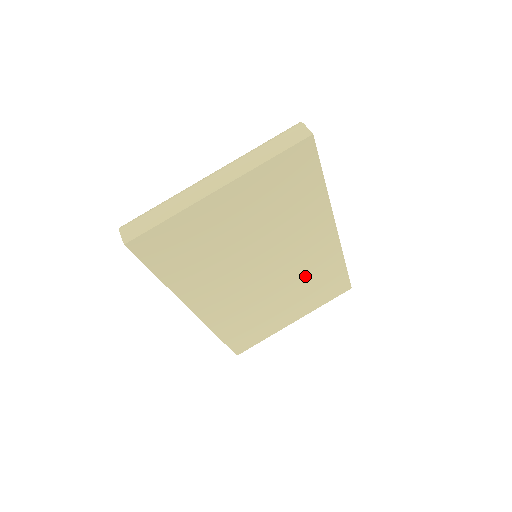
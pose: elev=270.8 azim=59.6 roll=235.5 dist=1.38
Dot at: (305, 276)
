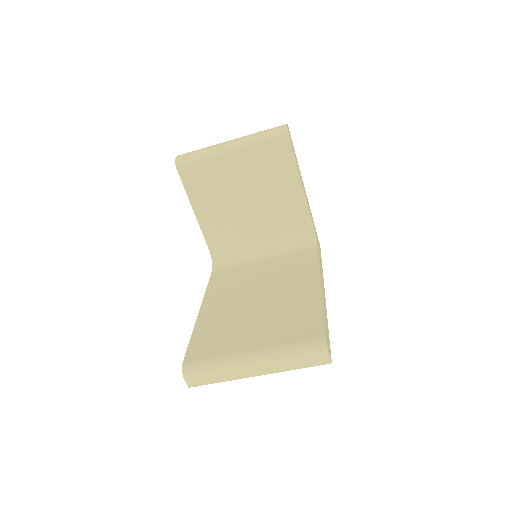
Dot at: occluded
